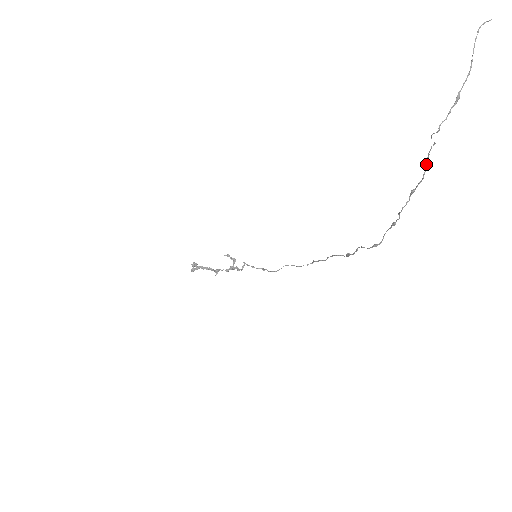
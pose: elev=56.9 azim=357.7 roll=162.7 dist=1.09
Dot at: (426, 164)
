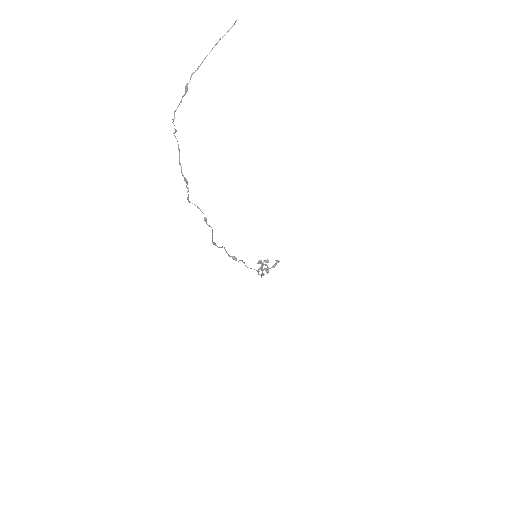
Dot at: (179, 151)
